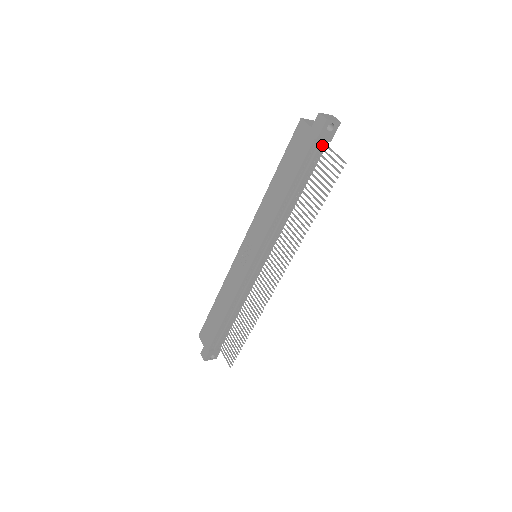
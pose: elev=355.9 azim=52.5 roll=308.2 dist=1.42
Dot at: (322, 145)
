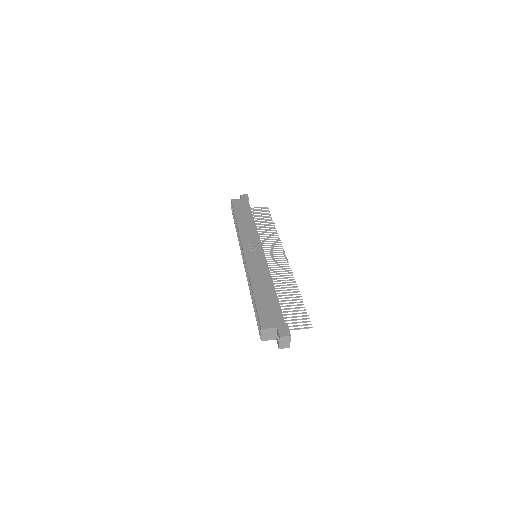
Dot at: occluded
